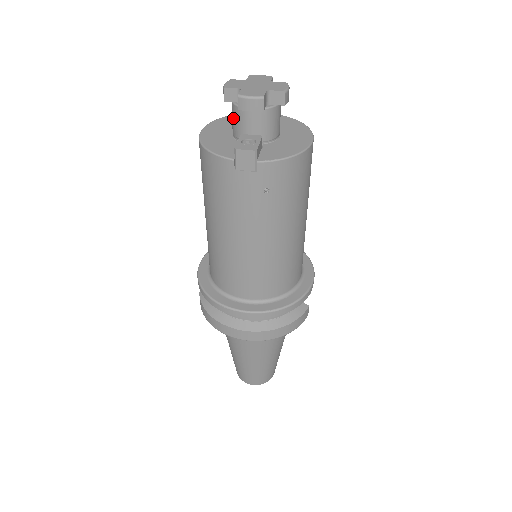
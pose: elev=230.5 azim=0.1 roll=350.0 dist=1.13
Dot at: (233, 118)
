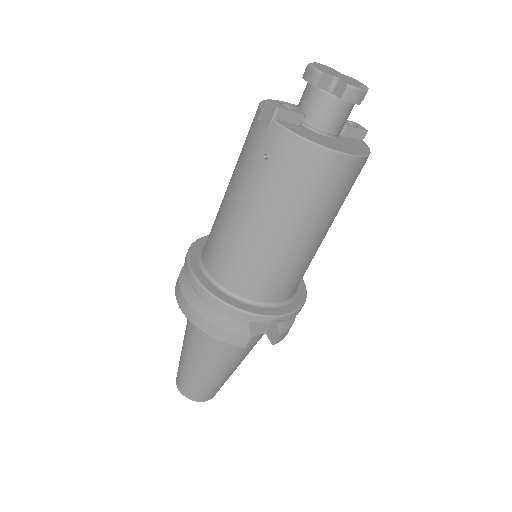
Dot at: occluded
